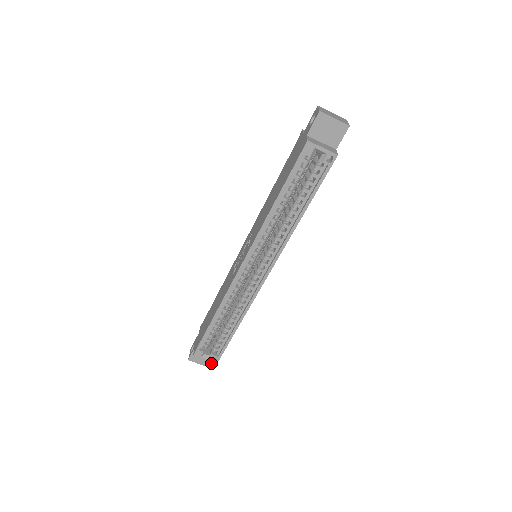
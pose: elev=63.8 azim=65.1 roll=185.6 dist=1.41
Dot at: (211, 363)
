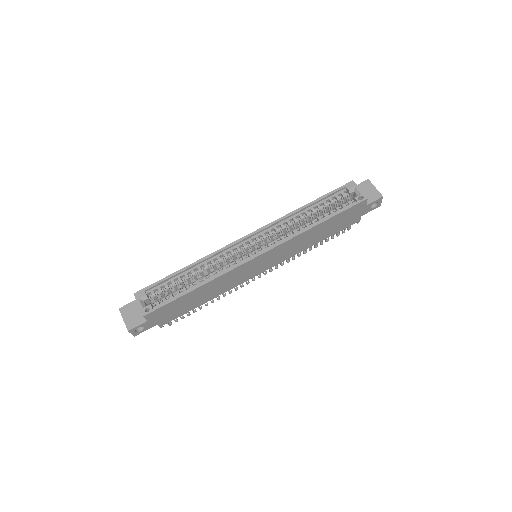
Dot at: (134, 325)
